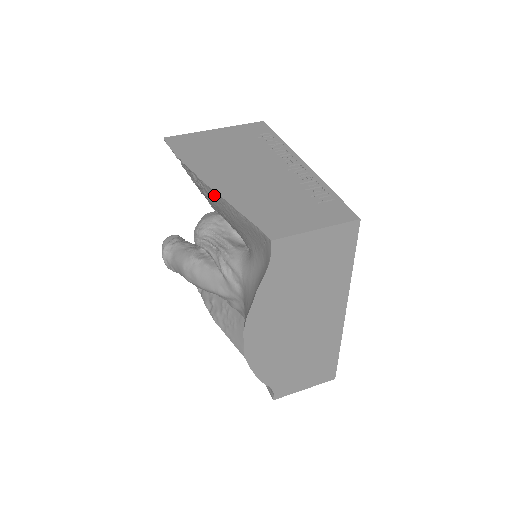
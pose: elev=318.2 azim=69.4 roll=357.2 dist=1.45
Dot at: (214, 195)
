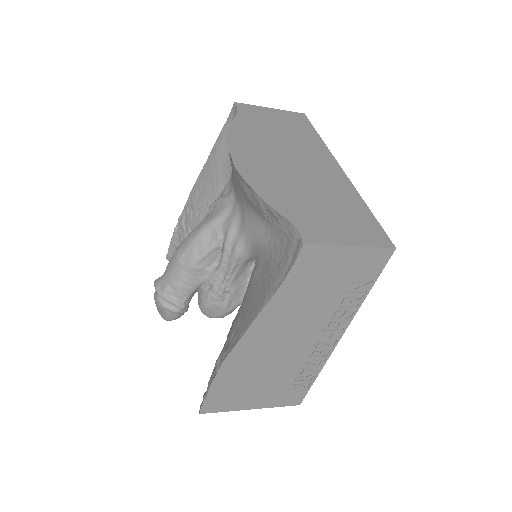
Dot at: (200, 180)
